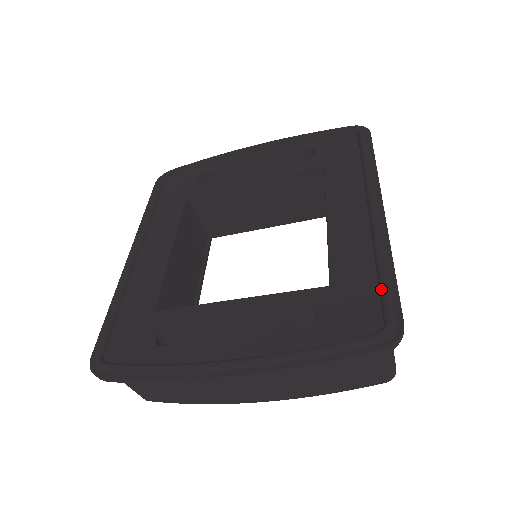
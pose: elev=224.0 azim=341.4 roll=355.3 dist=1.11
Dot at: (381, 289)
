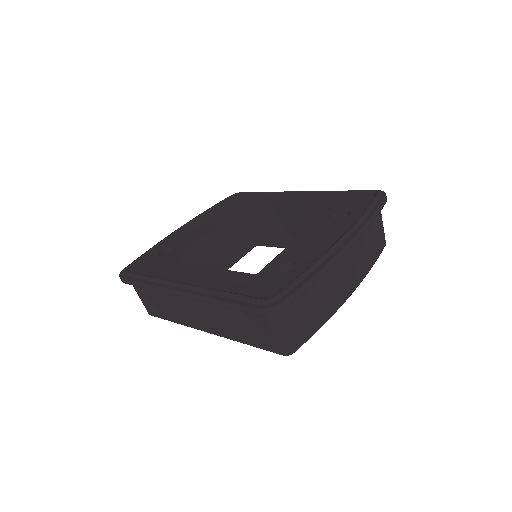
Dot at: (353, 192)
